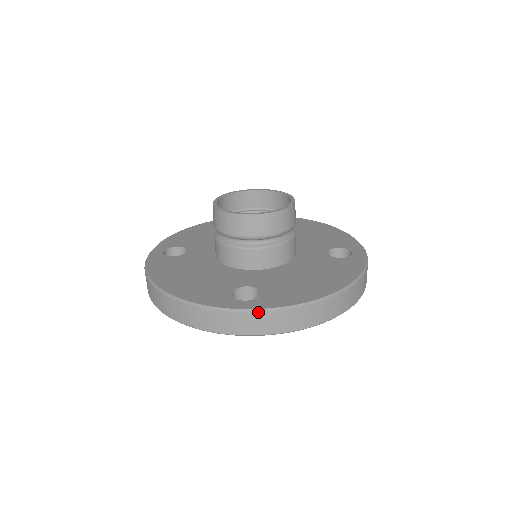
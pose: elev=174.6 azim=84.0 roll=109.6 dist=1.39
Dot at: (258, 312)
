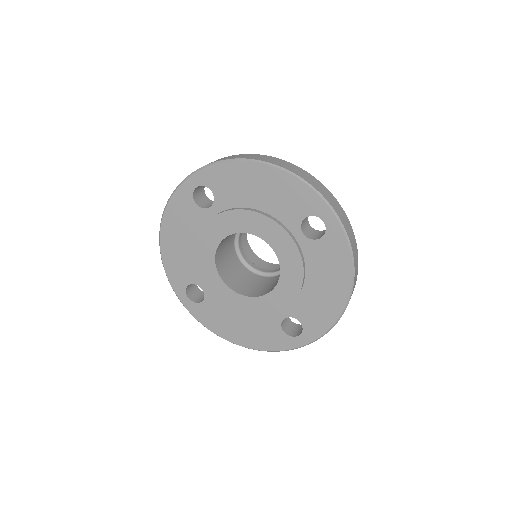
Dot at: occluded
